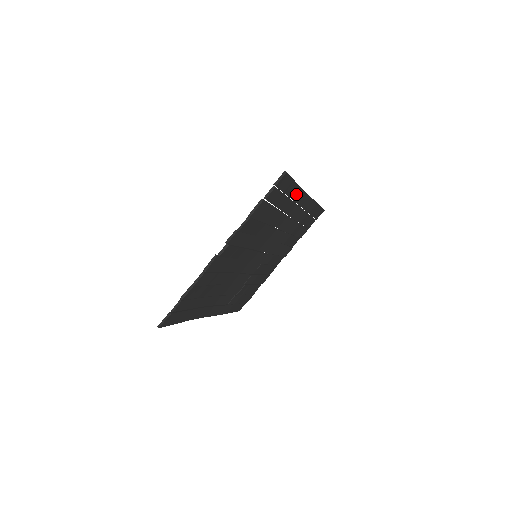
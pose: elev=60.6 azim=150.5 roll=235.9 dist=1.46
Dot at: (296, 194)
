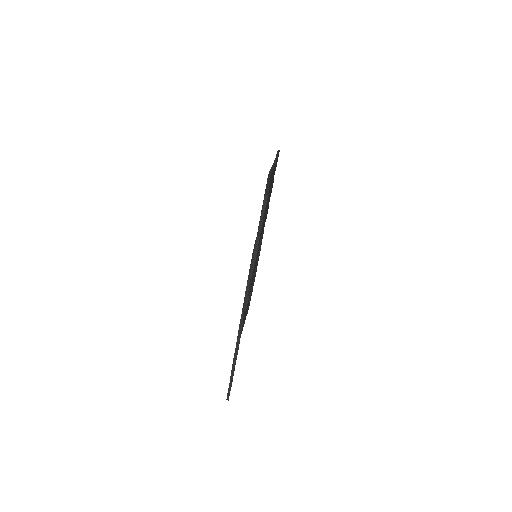
Dot at: occluded
